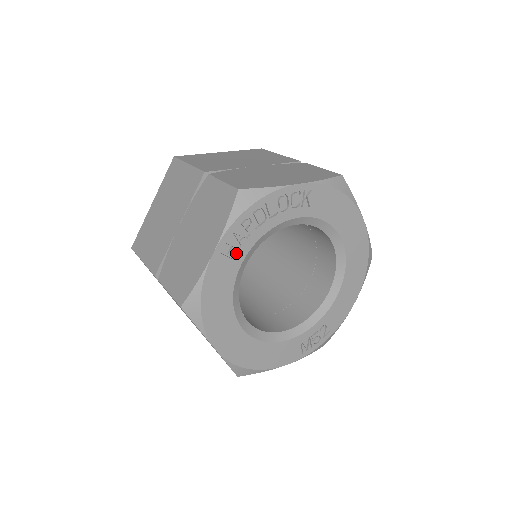
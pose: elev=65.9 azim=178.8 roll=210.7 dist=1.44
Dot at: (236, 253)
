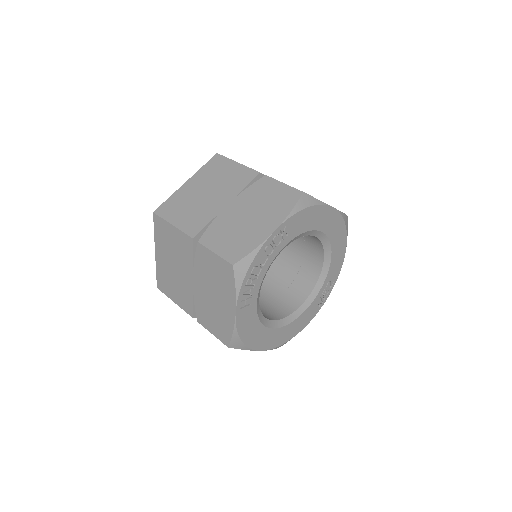
Dot at: (250, 300)
